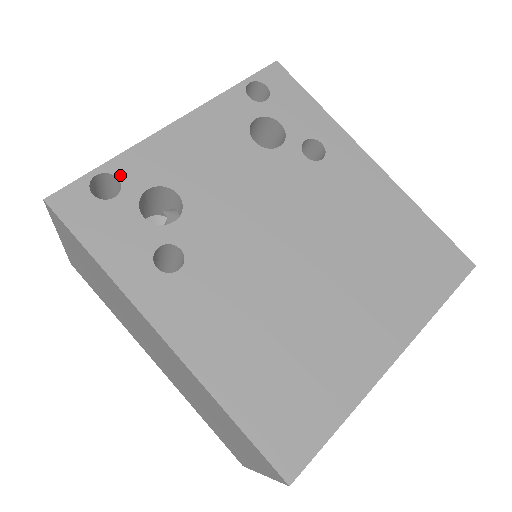
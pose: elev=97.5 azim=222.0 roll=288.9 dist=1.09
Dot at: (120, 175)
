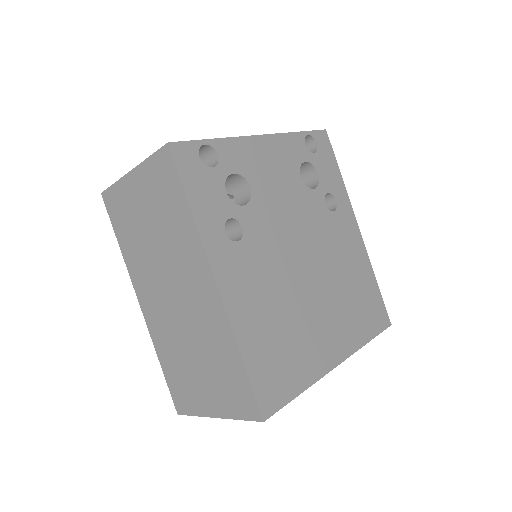
Dot at: (220, 153)
